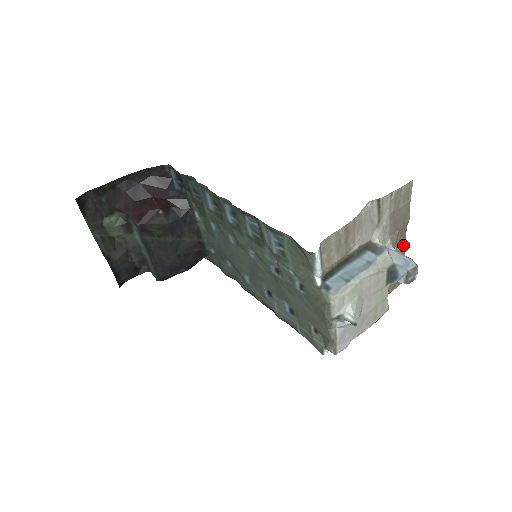
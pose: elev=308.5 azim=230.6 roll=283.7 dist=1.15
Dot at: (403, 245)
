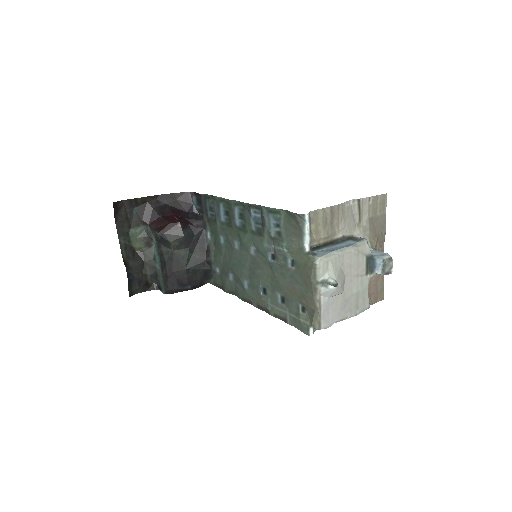
Dot at: occluded
